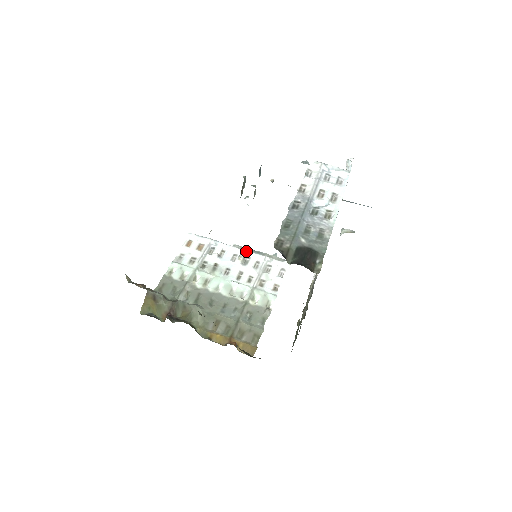
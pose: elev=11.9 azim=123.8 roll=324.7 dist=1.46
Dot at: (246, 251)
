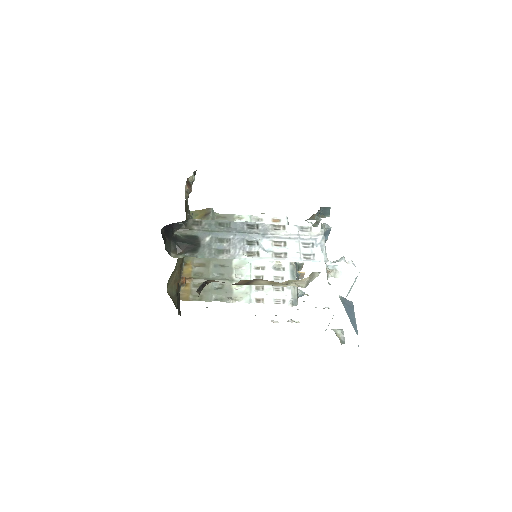
Dot at: (289, 264)
